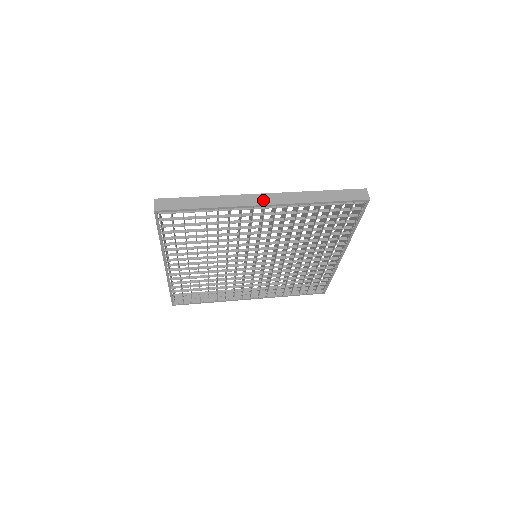
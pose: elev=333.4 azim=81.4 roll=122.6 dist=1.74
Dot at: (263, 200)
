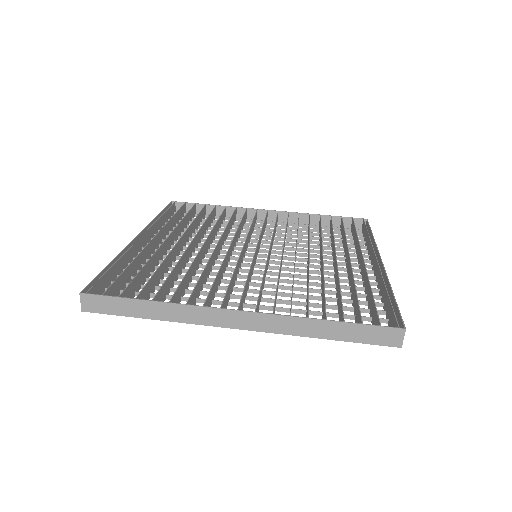
Dot at: (234, 321)
